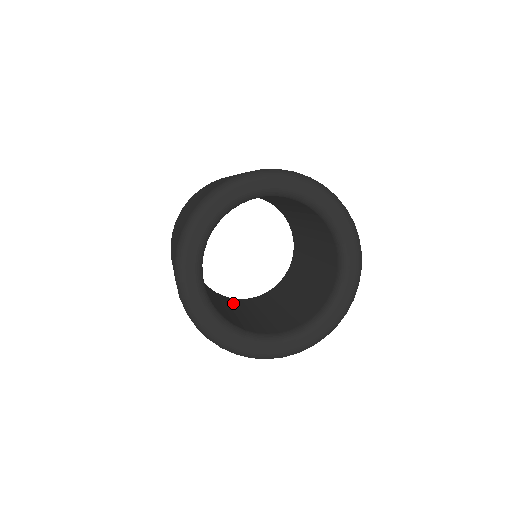
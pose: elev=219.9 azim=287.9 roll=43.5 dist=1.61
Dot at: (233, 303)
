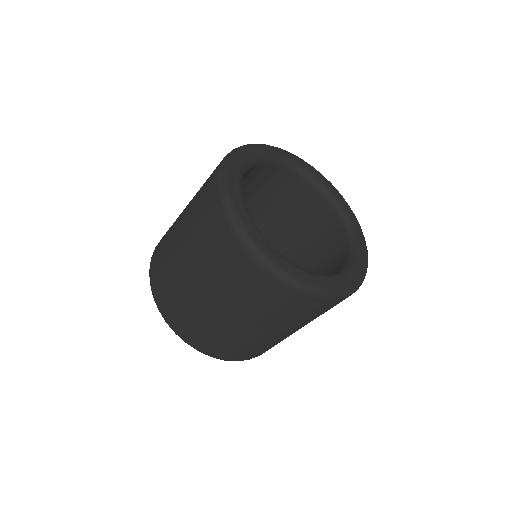
Dot at: occluded
